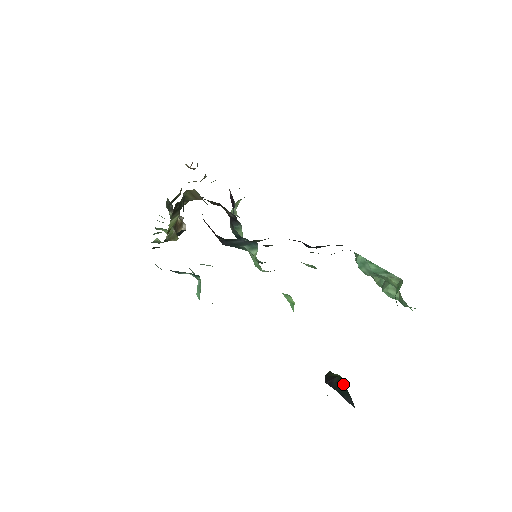
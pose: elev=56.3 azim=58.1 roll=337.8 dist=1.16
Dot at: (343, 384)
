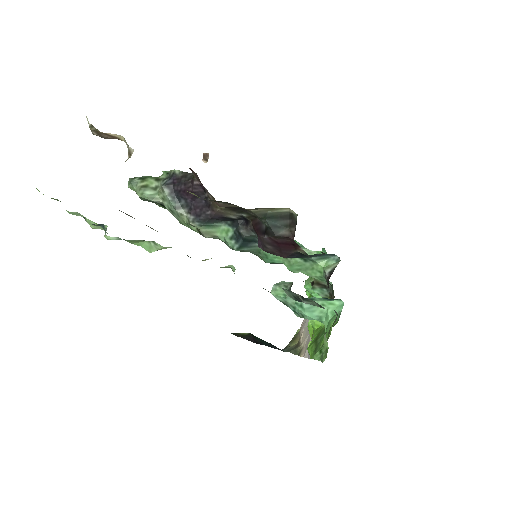
Dot at: (258, 338)
